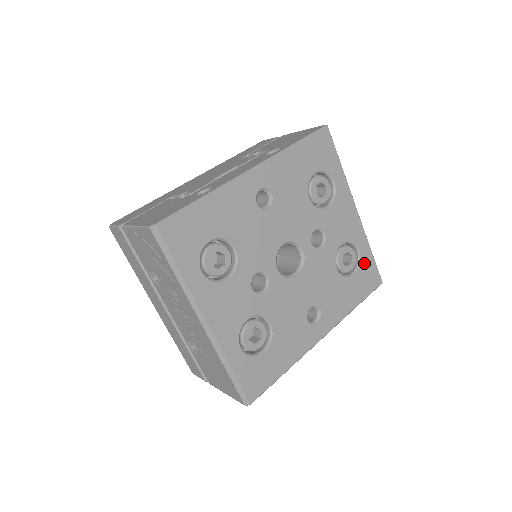
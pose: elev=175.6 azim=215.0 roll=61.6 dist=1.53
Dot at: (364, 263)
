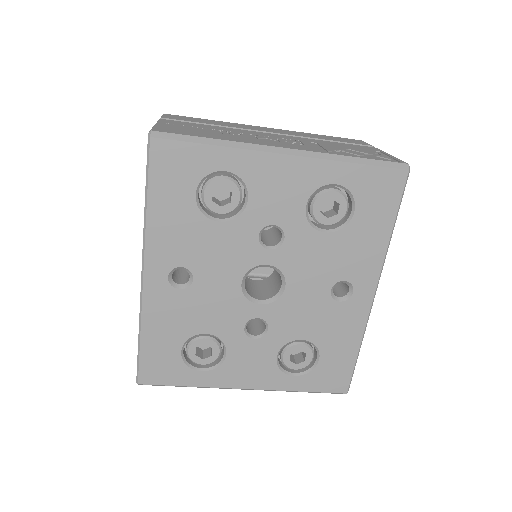
Dot at: (357, 186)
